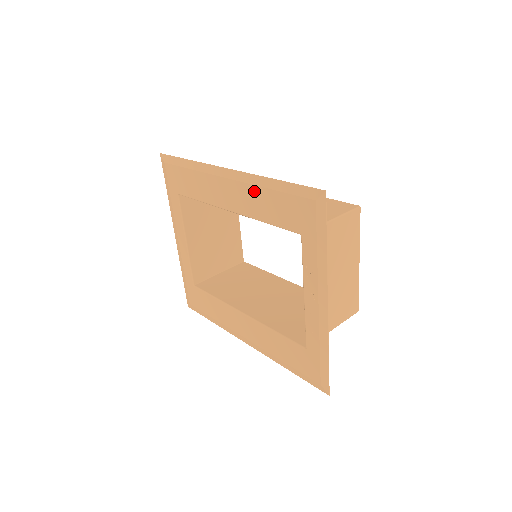
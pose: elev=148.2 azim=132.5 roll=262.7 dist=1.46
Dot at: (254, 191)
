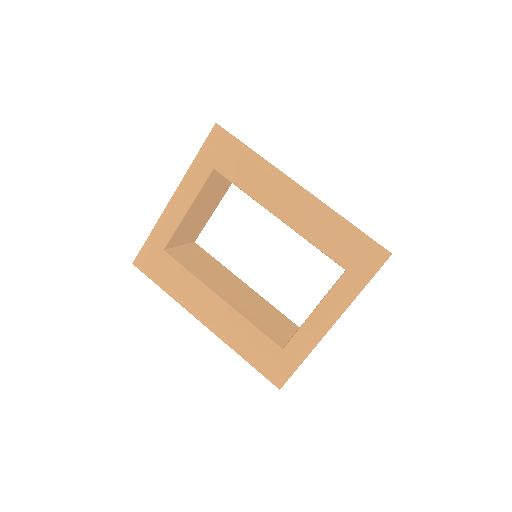
Dot at: (321, 218)
